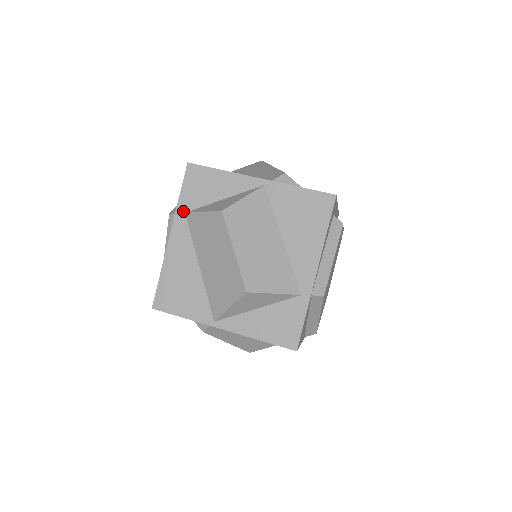
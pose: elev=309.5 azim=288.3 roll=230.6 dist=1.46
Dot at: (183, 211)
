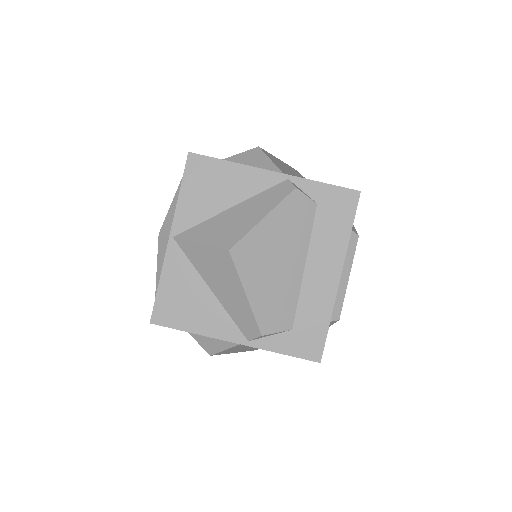
Dot at: occluded
